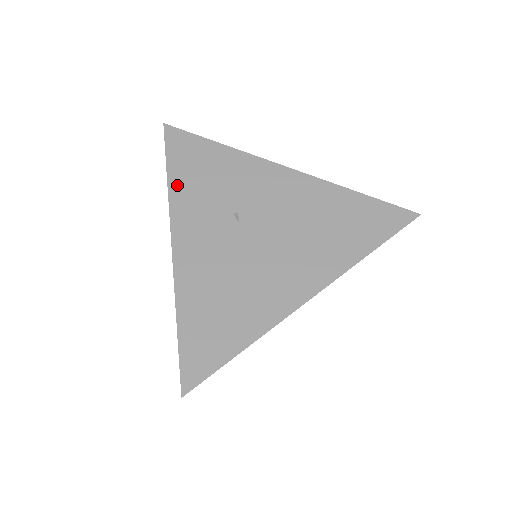
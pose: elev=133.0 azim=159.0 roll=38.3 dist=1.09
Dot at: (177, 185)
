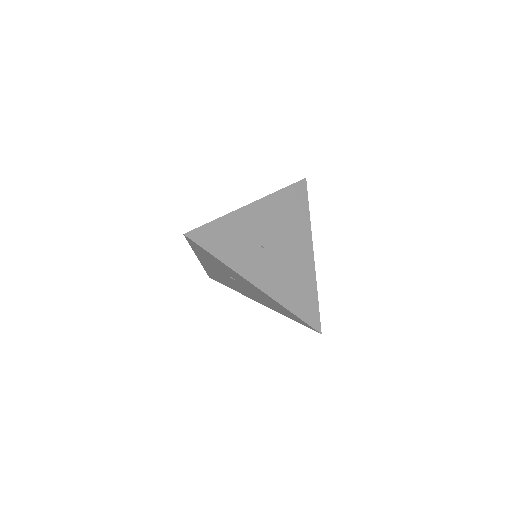
Dot at: (228, 260)
